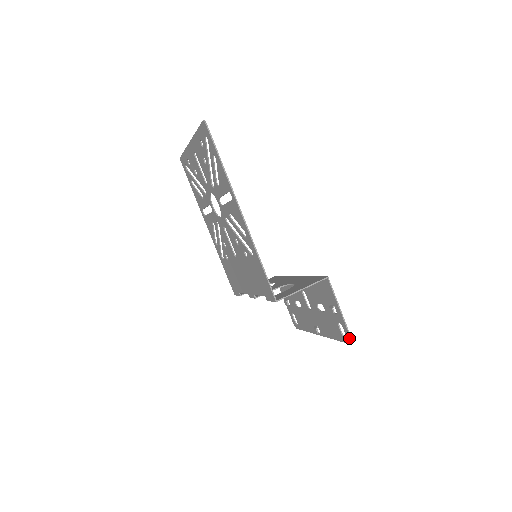
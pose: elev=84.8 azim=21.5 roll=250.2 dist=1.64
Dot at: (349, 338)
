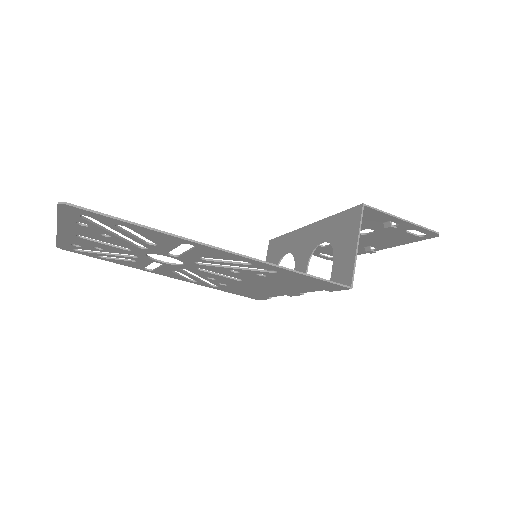
Dot at: (432, 234)
